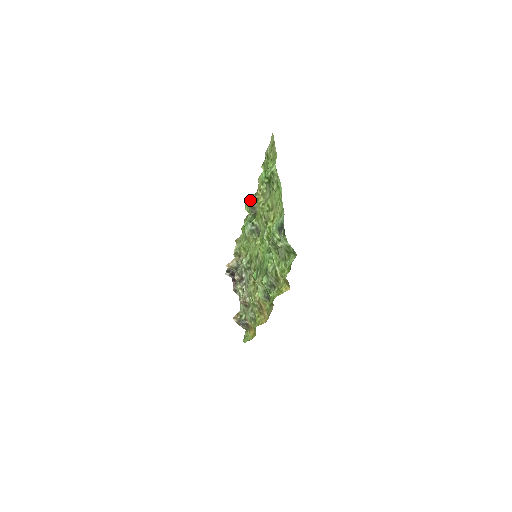
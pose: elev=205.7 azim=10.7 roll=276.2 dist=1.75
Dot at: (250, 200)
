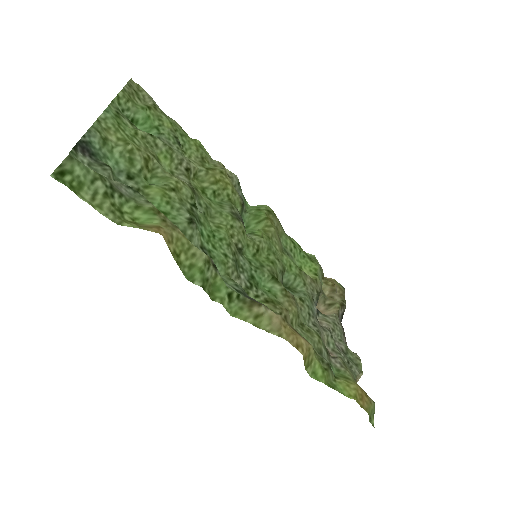
Dot at: (242, 196)
